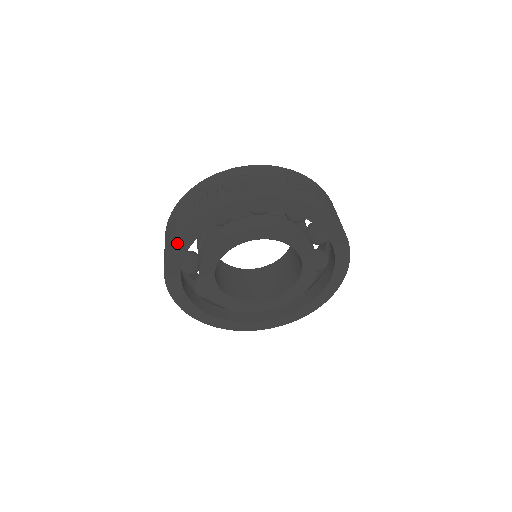
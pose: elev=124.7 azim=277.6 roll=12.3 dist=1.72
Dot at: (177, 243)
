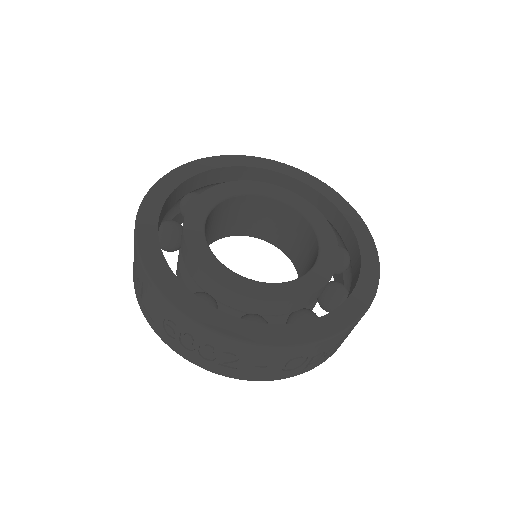
Dot at: occluded
